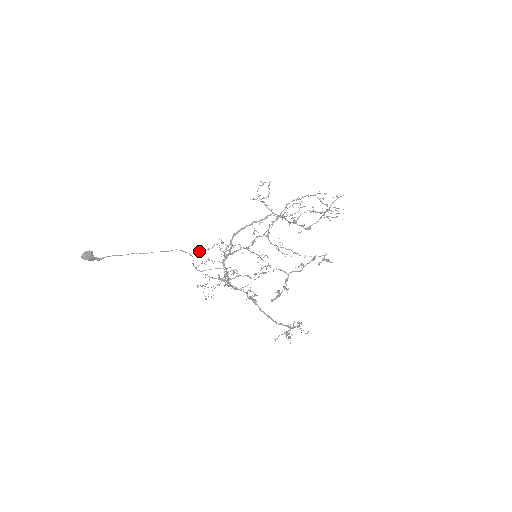
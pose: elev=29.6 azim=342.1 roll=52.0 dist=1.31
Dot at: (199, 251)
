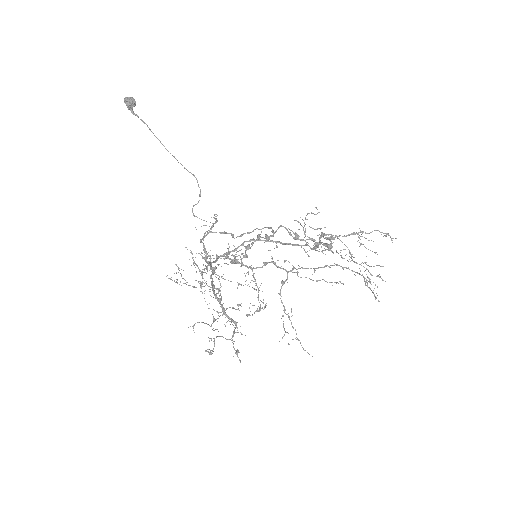
Dot at: occluded
